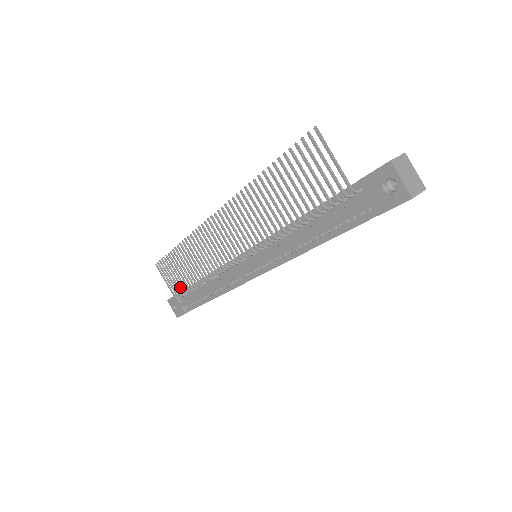
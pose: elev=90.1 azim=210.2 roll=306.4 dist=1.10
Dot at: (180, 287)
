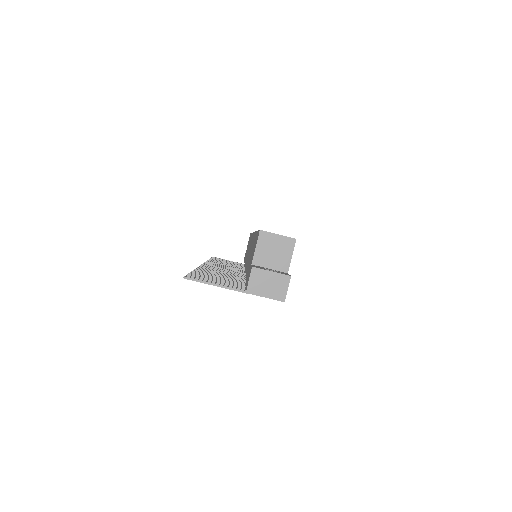
Dot at: occluded
